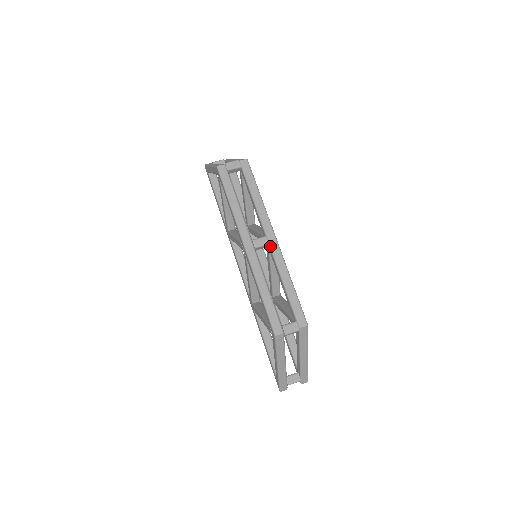
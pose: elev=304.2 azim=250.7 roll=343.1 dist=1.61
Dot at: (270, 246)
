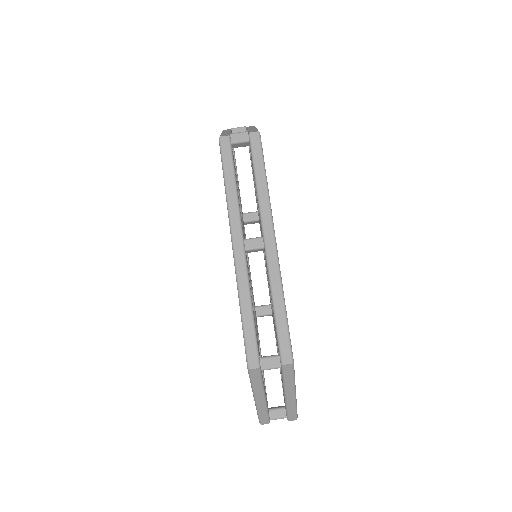
Dot at: (265, 251)
